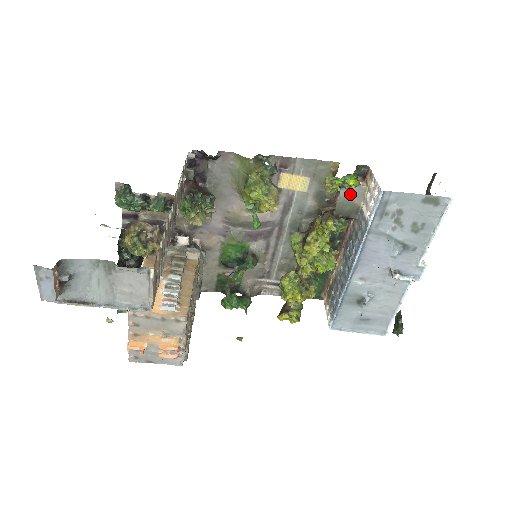
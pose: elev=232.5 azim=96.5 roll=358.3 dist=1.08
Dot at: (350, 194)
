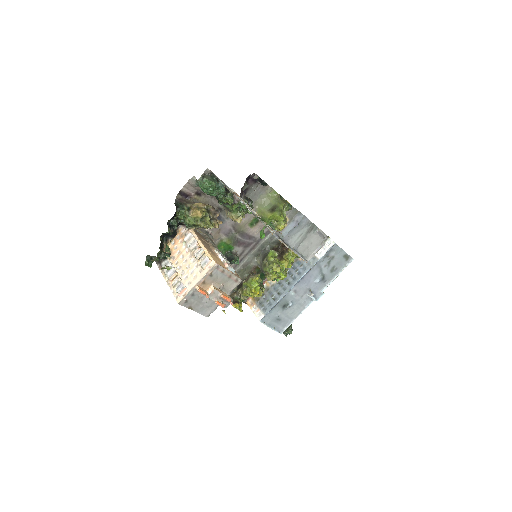
Dot at: occluded
